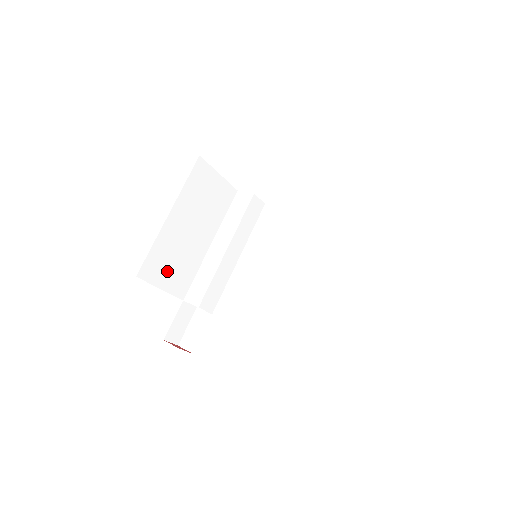
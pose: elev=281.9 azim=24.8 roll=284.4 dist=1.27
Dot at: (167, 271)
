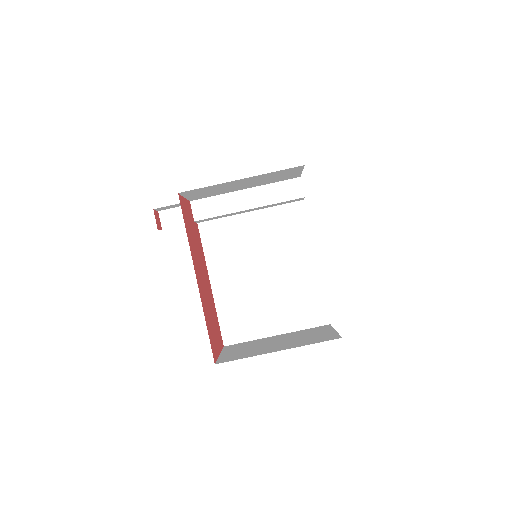
Dot at: (200, 193)
